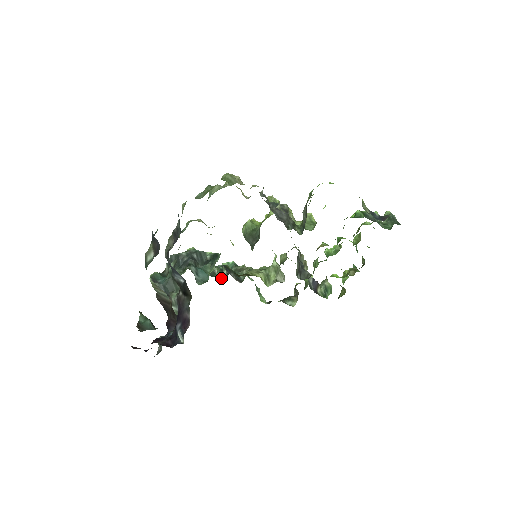
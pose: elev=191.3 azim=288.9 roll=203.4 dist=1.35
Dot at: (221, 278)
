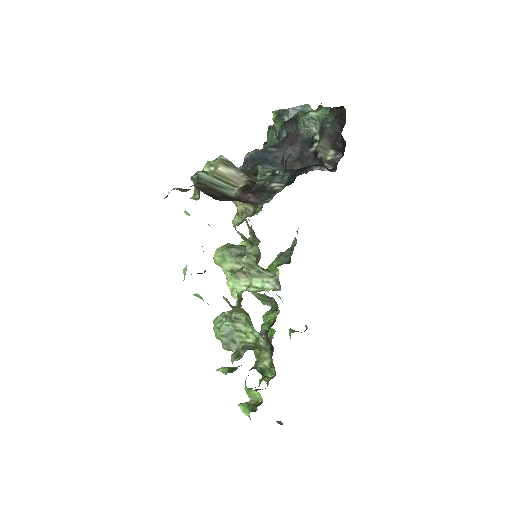
Dot at: occluded
